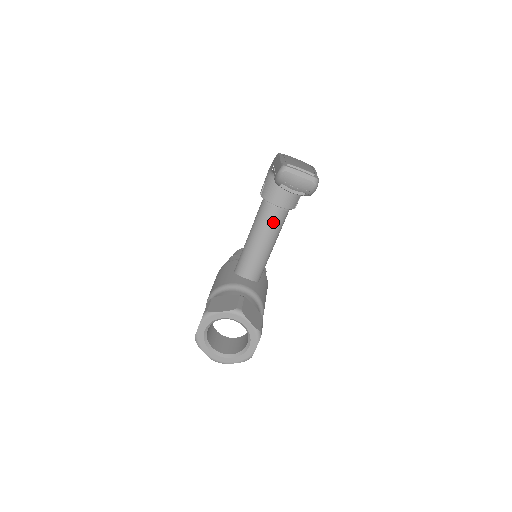
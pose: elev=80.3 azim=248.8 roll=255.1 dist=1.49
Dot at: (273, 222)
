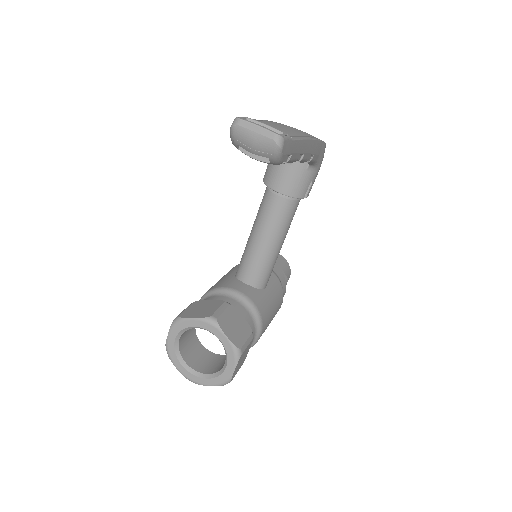
Dot at: (276, 214)
